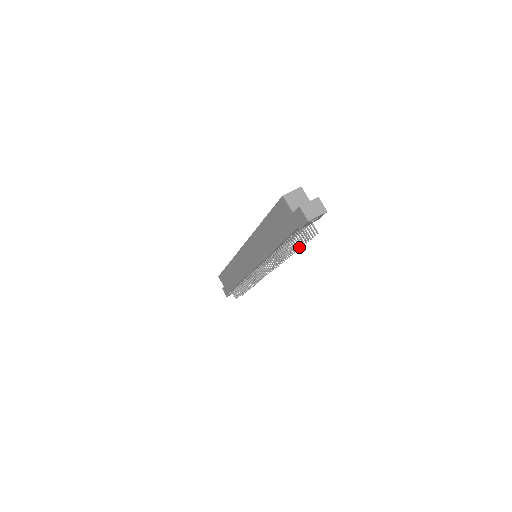
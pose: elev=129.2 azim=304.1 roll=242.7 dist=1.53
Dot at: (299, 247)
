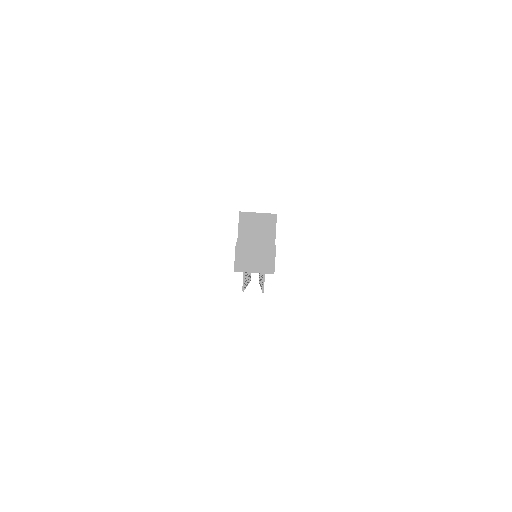
Dot at: occluded
